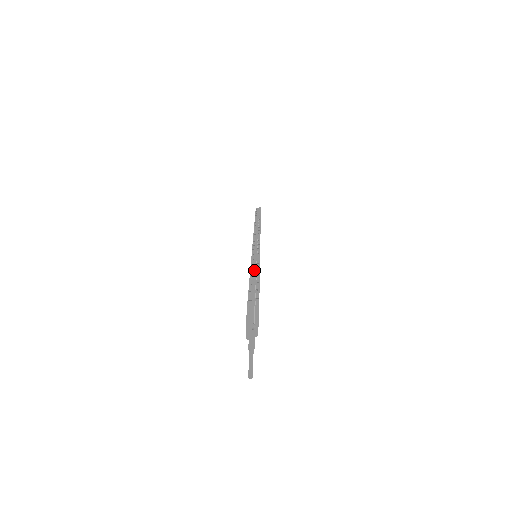
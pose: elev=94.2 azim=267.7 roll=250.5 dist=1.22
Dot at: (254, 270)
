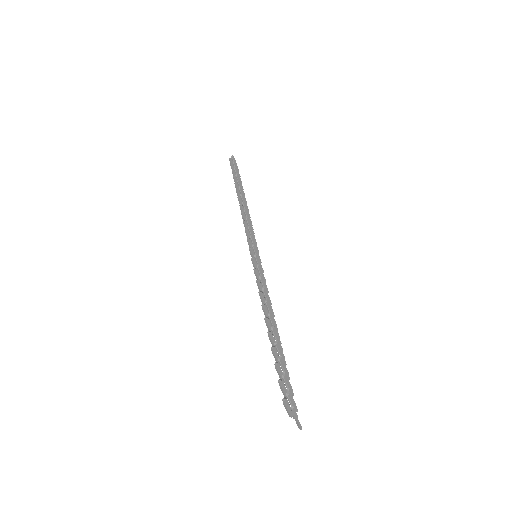
Dot at: (268, 321)
